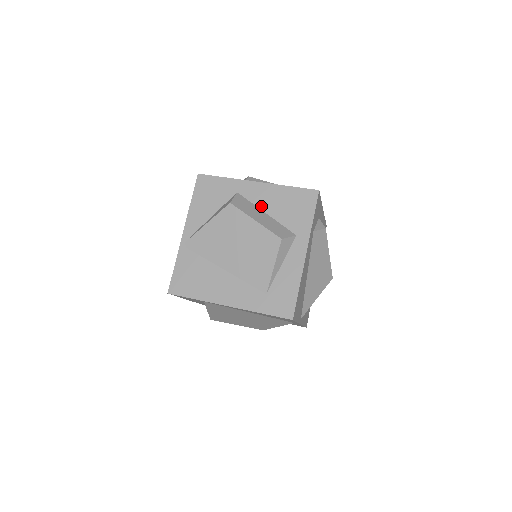
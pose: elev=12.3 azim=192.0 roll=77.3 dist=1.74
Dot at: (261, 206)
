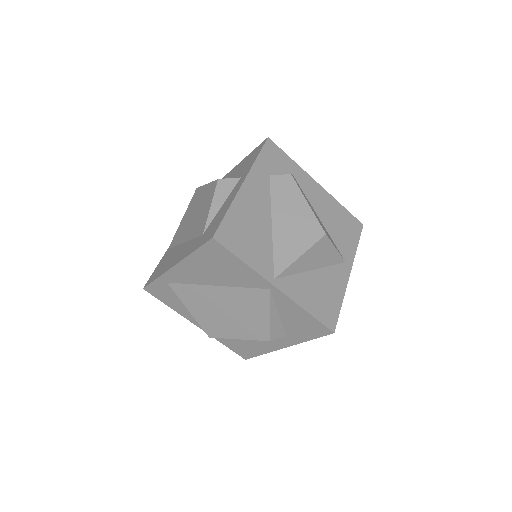
Dot at: occluded
